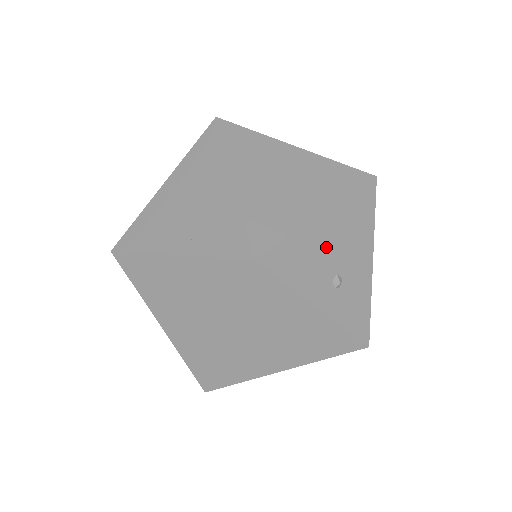
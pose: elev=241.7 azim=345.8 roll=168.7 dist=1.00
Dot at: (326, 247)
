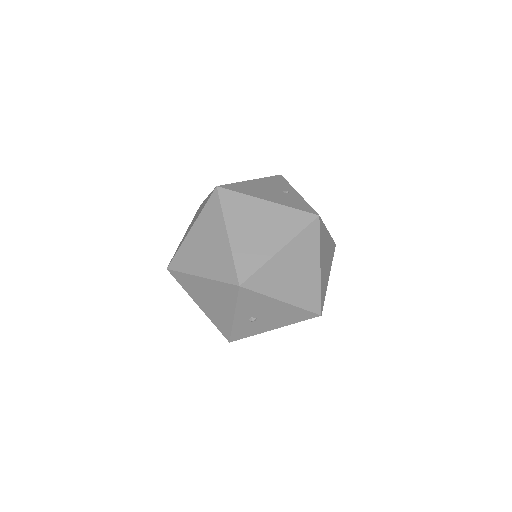
Dot at: (267, 309)
